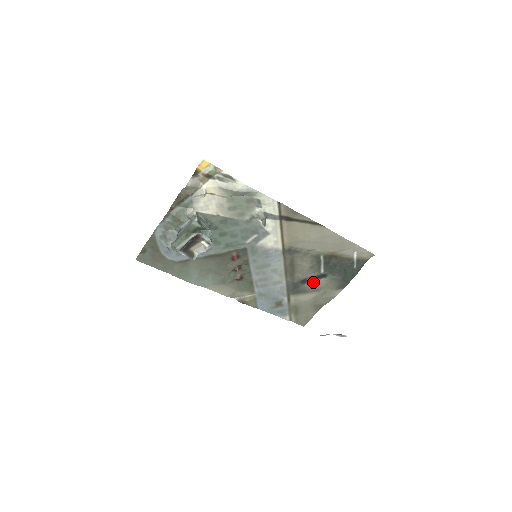
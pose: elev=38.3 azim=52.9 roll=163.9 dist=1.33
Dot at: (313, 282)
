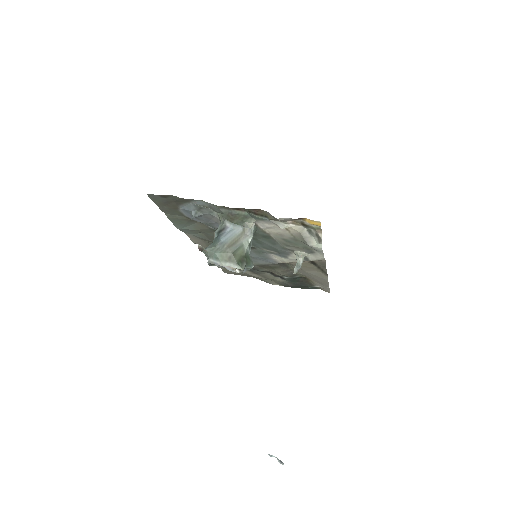
Dot at: (269, 273)
